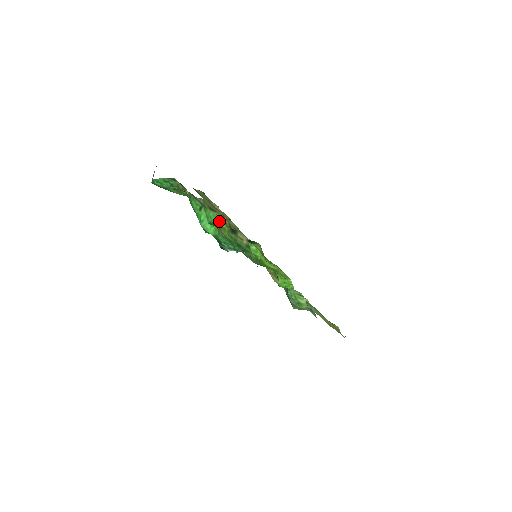
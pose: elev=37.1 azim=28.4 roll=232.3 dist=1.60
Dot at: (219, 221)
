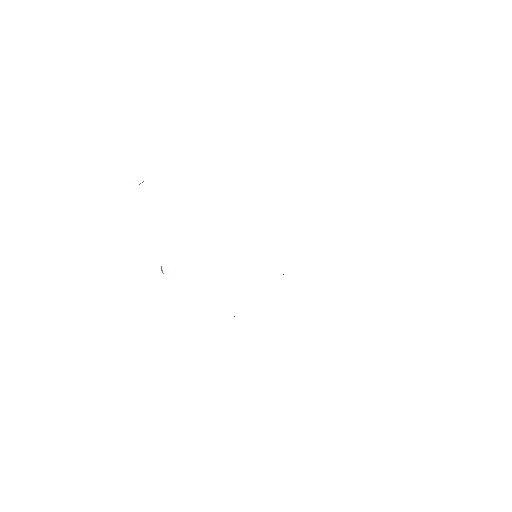
Dot at: occluded
